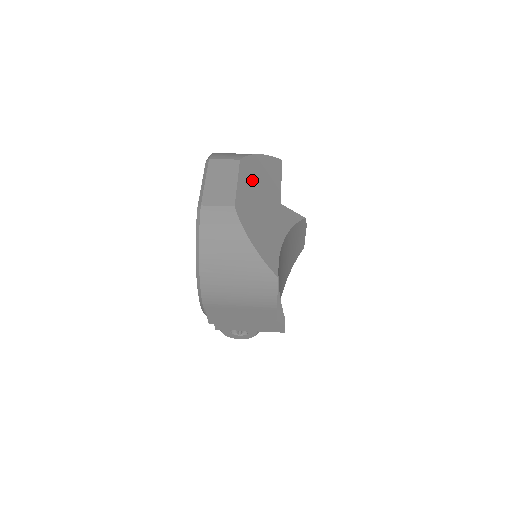
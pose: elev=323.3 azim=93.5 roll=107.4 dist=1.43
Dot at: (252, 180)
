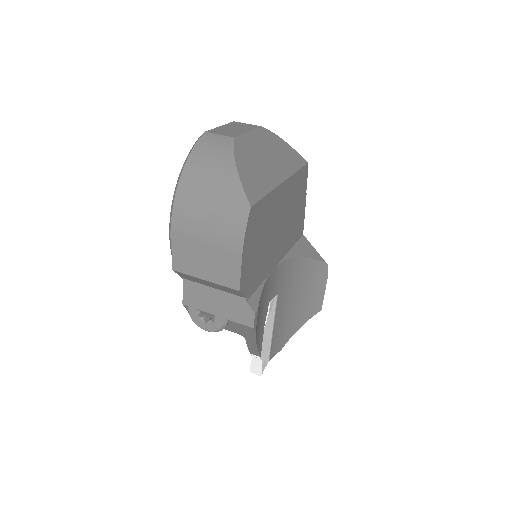
Dot at: (265, 144)
